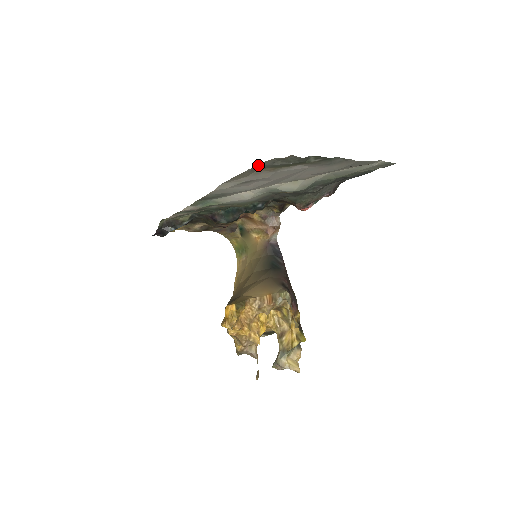
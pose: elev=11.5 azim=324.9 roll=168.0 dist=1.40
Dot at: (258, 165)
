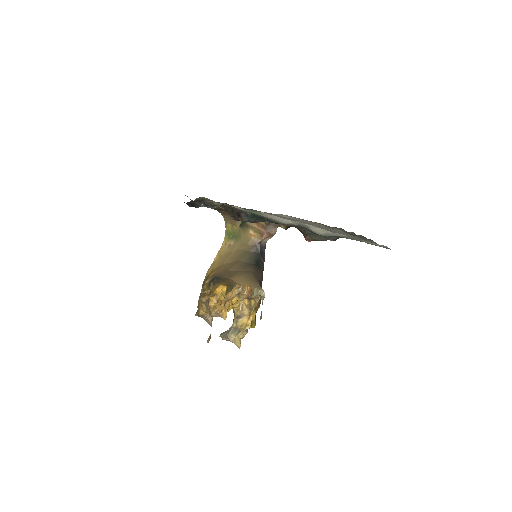
Dot at: occluded
